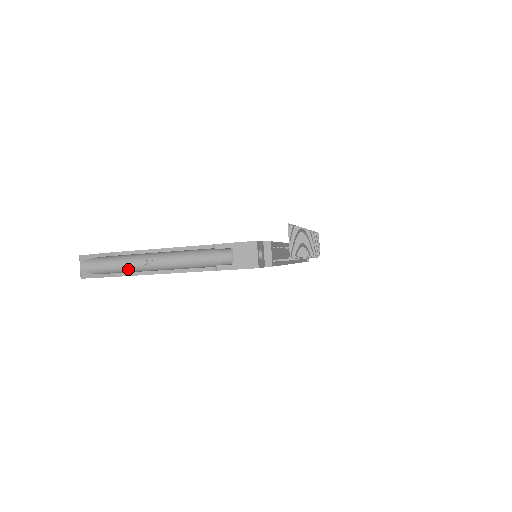
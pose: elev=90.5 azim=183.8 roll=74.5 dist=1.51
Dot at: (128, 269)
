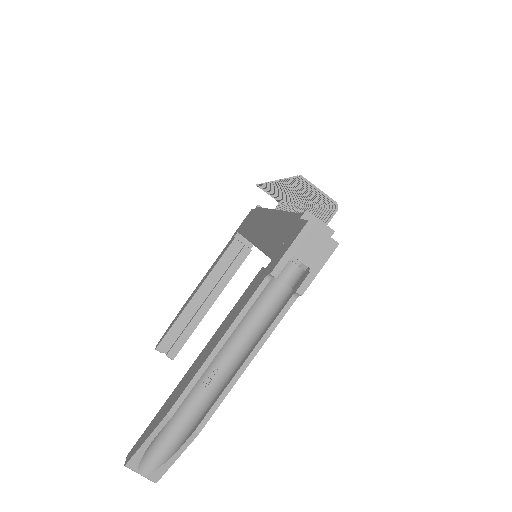
Dot at: (198, 410)
